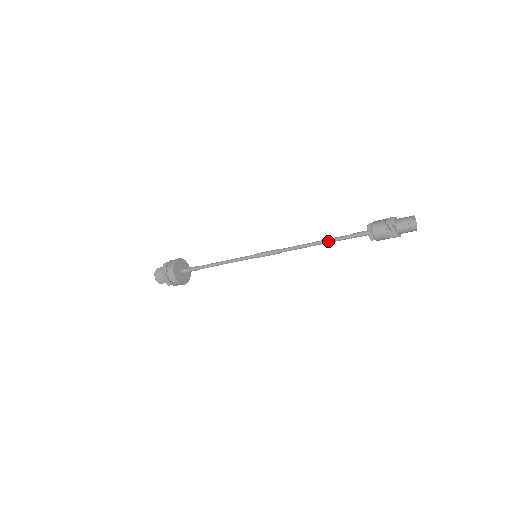
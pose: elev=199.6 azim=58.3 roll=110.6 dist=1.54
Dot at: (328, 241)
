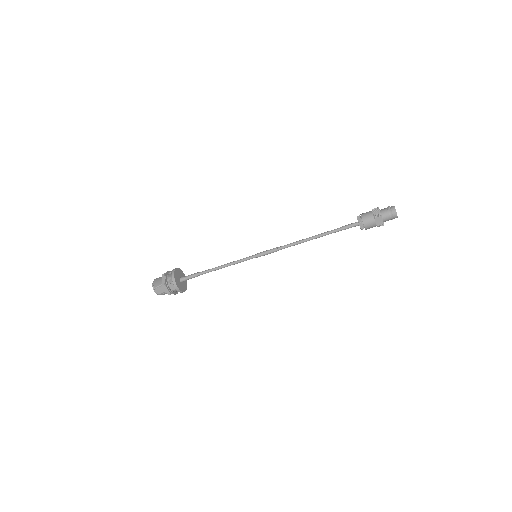
Dot at: (323, 233)
